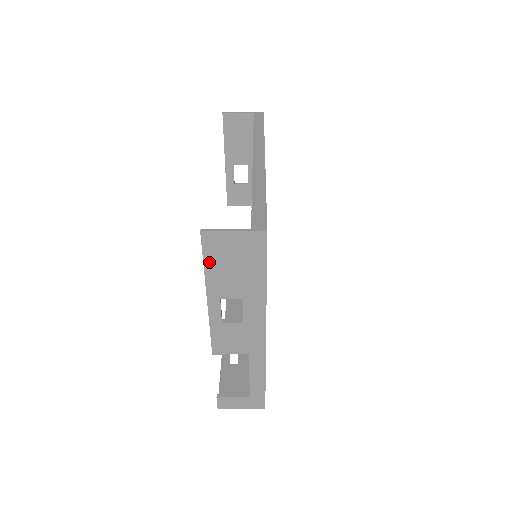
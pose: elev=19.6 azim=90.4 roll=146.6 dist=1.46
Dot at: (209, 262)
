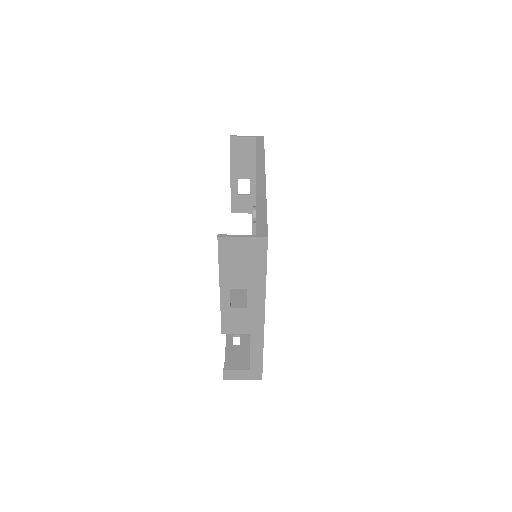
Dot at: (223, 260)
